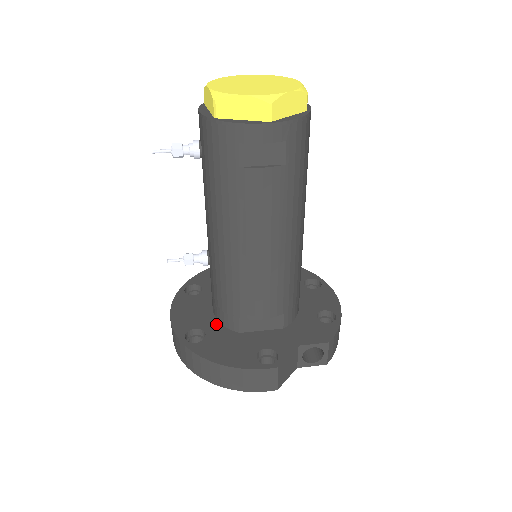
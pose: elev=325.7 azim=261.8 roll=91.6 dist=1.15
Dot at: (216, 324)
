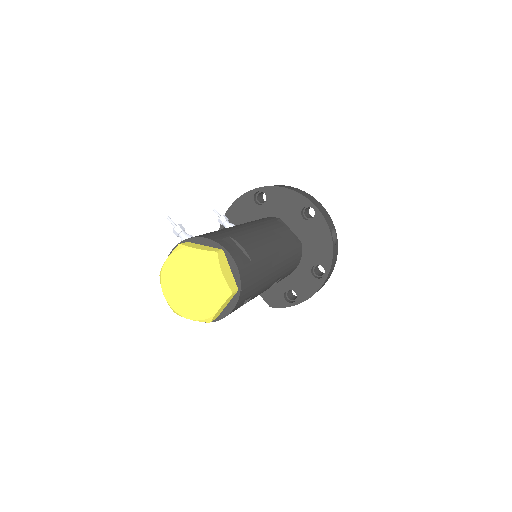
Dot at: occluded
